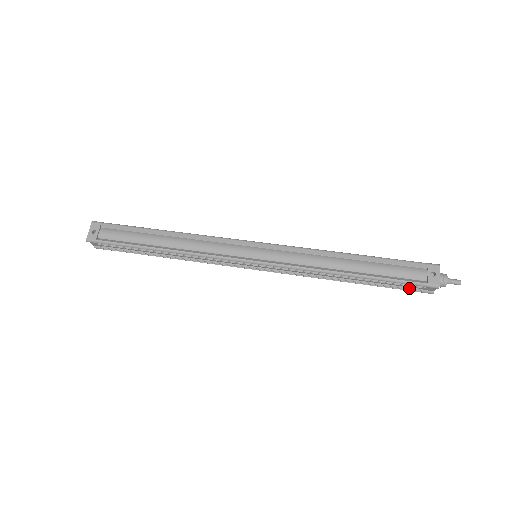
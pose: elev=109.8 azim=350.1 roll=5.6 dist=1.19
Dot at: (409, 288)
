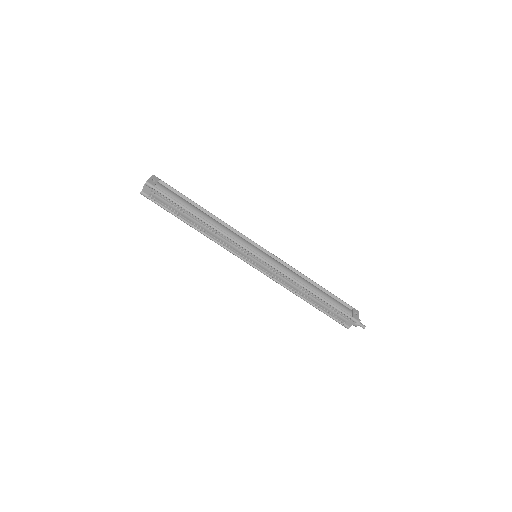
Dot at: (339, 318)
